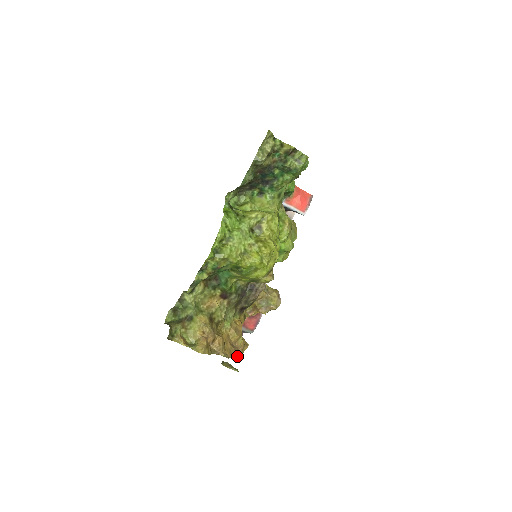
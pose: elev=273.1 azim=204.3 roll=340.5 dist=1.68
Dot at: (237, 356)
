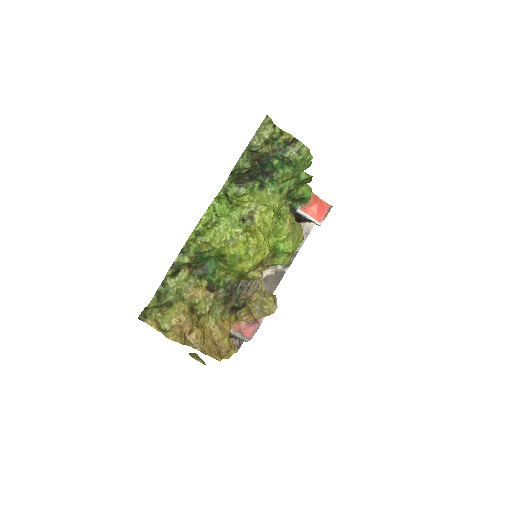
Dot at: (217, 355)
